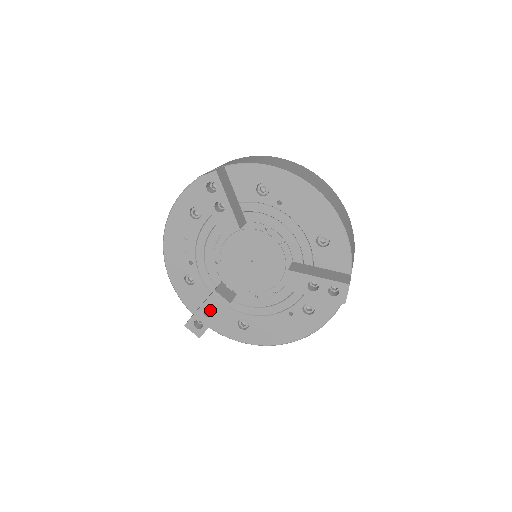
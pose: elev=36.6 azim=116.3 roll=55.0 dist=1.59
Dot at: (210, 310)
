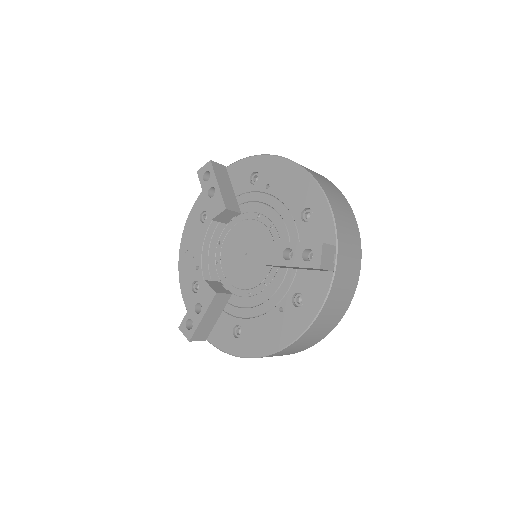
Dot at: occluded
